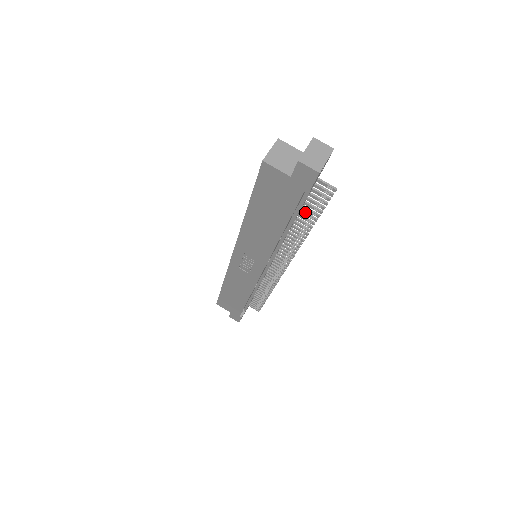
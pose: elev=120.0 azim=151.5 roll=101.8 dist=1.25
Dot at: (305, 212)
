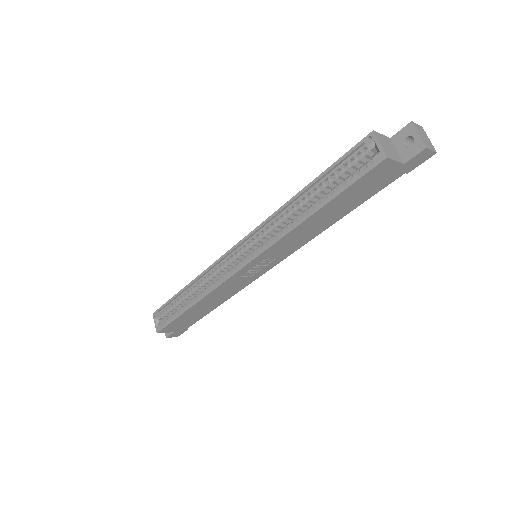
Dot at: occluded
